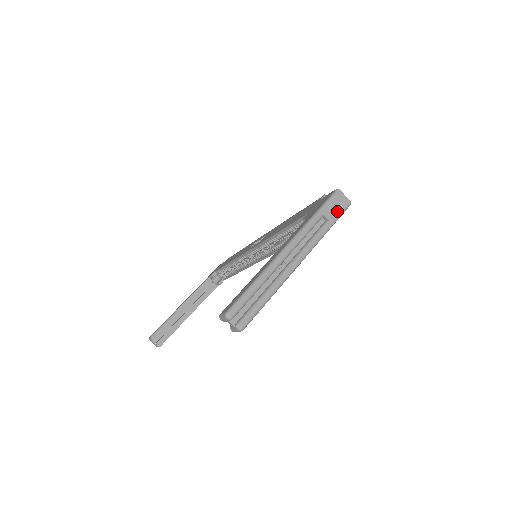
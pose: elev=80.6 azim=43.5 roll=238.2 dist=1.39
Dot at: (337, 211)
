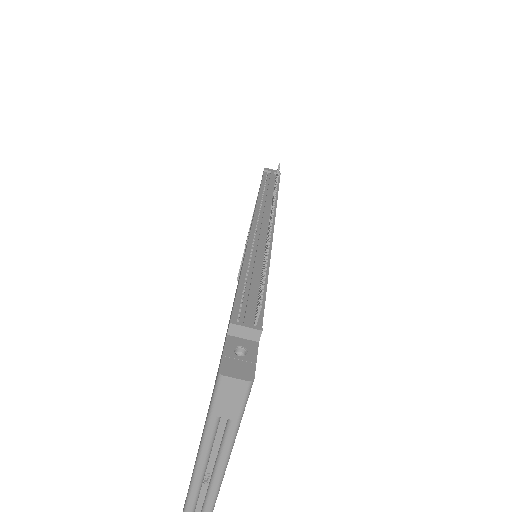
Dot at: (235, 403)
